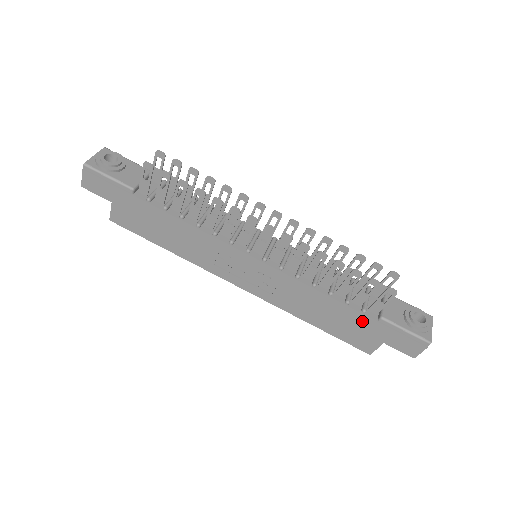
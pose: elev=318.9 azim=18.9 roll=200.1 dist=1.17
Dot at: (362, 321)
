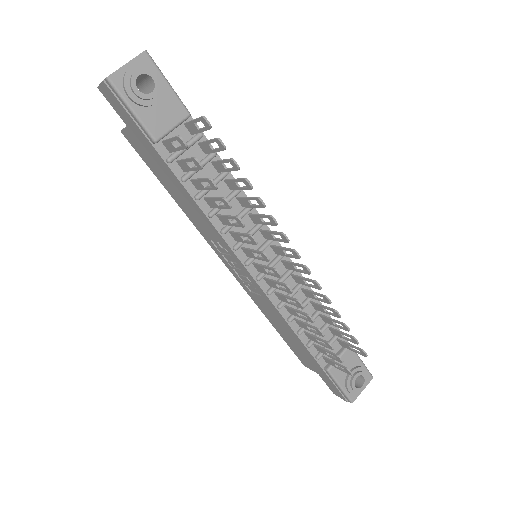
Dot at: (311, 359)
